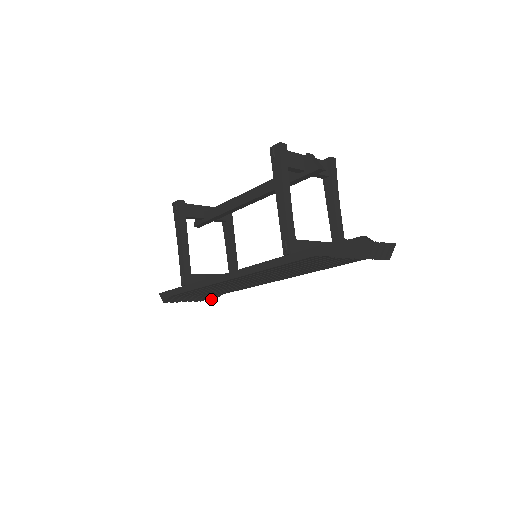
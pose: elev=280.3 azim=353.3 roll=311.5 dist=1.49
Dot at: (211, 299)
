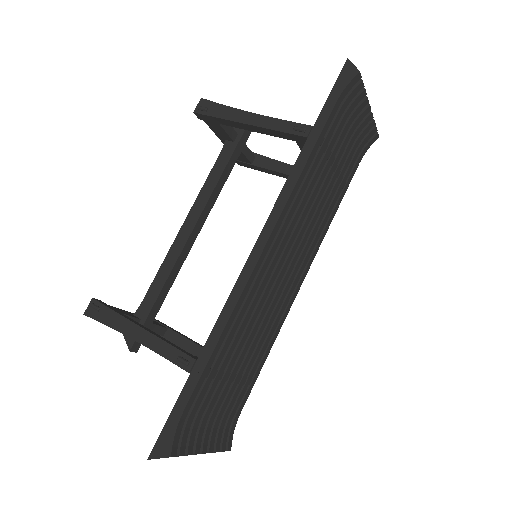
Dot at: (225, 447)
